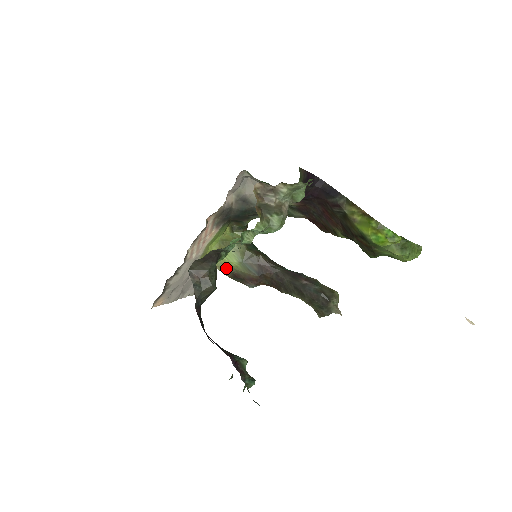
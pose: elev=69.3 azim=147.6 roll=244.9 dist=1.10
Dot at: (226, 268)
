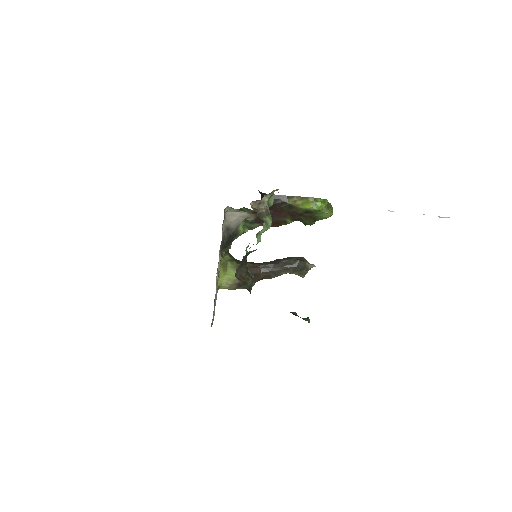
Dot at: (232, 282)
